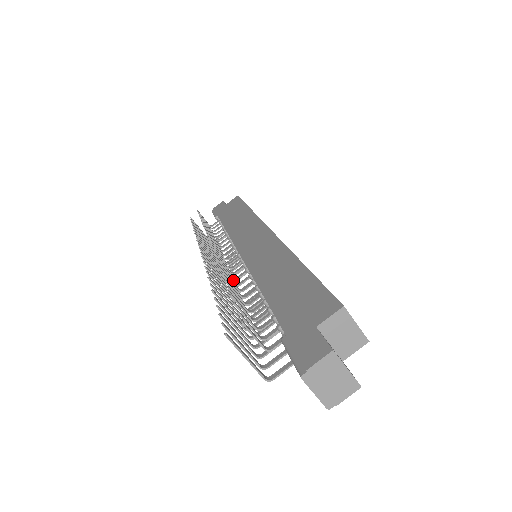
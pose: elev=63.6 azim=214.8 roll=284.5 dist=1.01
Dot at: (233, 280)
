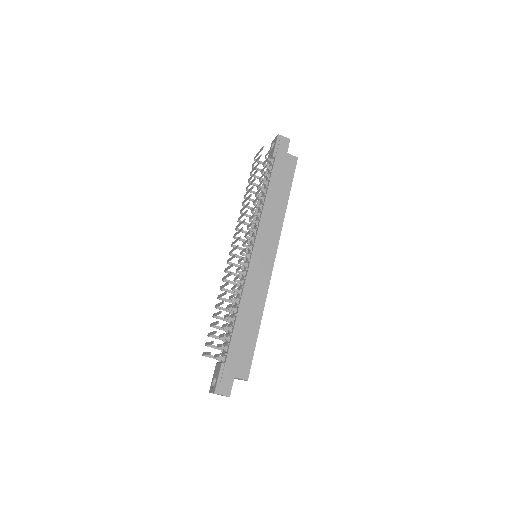
Dot at: (235, 280)
